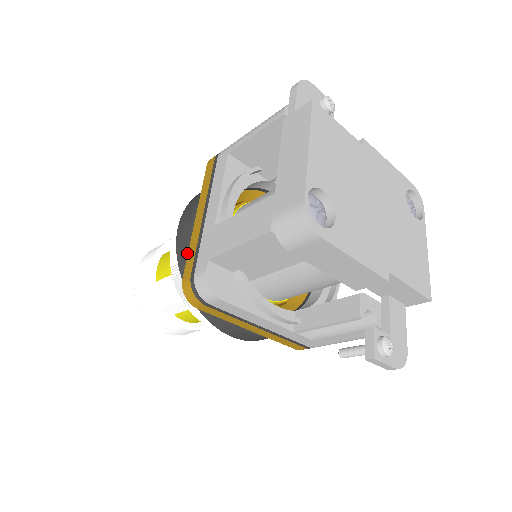
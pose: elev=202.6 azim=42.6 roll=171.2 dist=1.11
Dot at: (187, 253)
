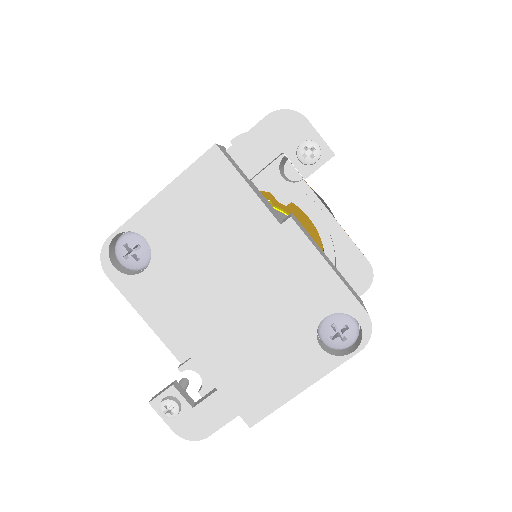
Dot at: occluded
